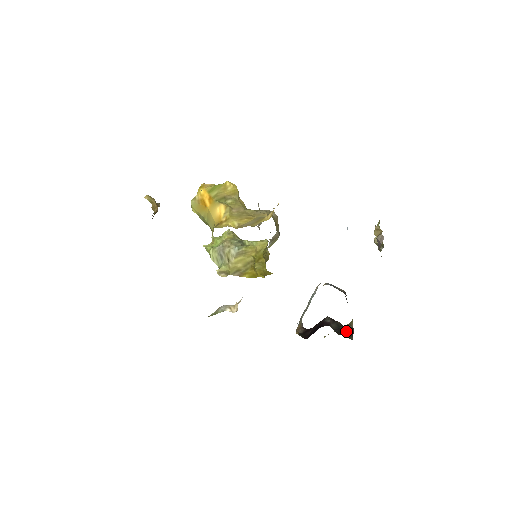
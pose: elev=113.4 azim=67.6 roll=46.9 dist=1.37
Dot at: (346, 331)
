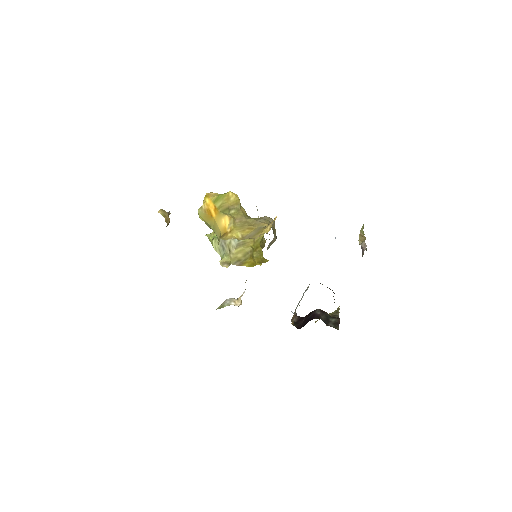
Dot at: (333, 322)
